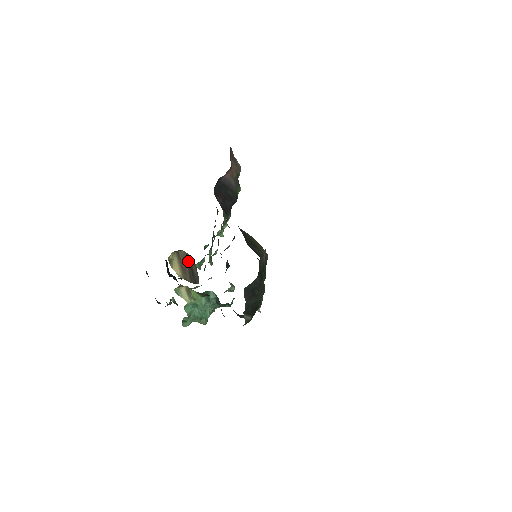
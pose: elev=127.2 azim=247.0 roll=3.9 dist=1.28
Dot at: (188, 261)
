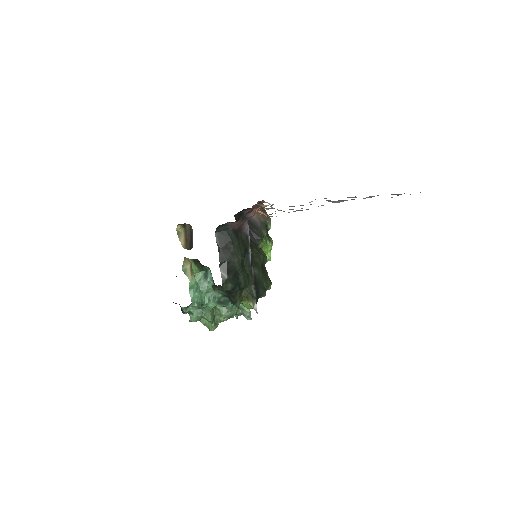
Dot at: (190, 233)
